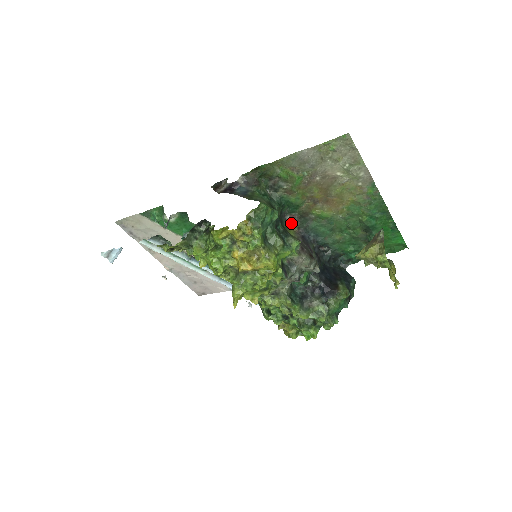
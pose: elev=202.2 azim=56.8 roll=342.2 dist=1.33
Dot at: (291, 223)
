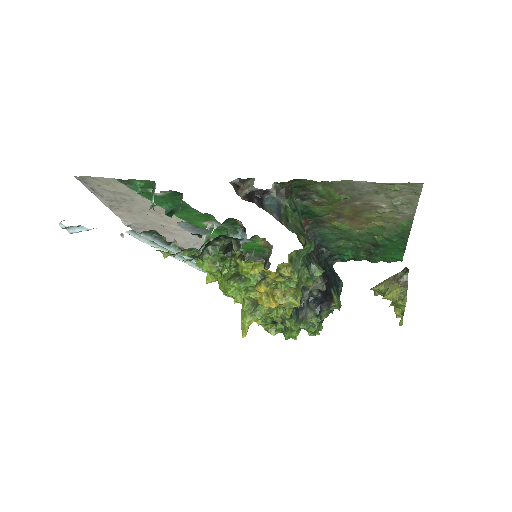
Dot at: occluded
